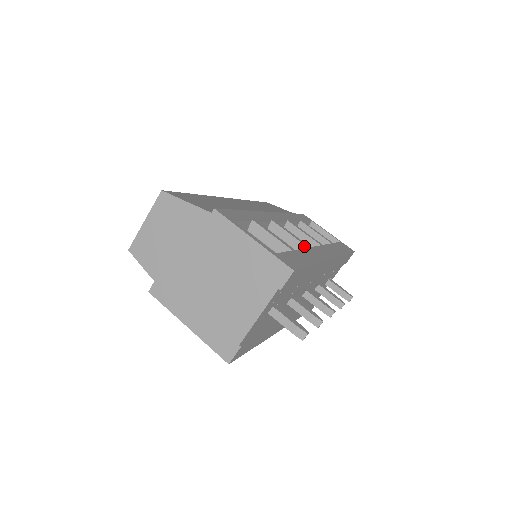
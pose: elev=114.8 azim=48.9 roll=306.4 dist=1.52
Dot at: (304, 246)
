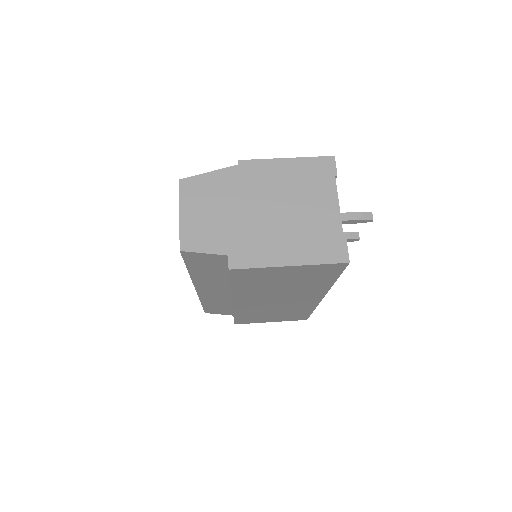
Dot at: occluded
